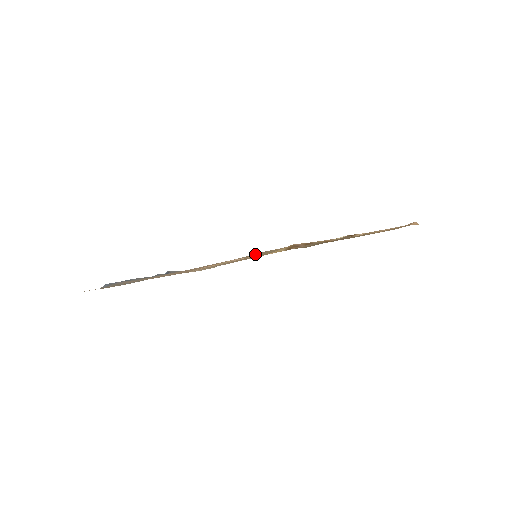
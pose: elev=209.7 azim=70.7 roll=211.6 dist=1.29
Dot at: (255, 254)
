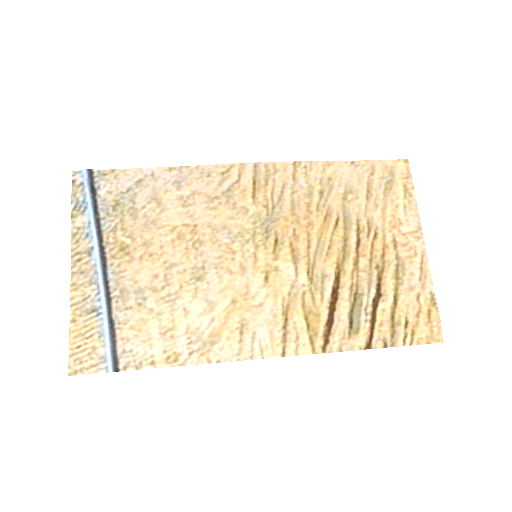
Dot at: (237, 210)
